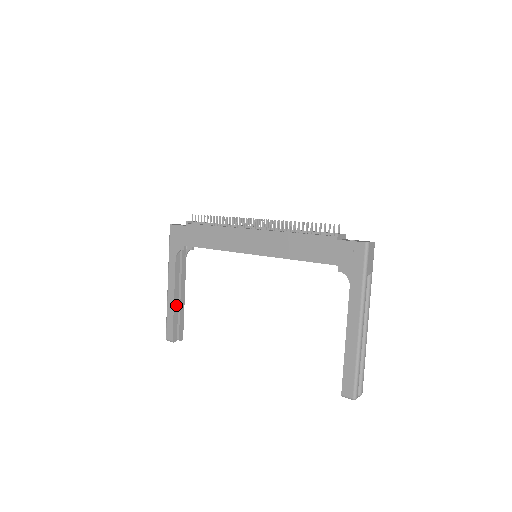
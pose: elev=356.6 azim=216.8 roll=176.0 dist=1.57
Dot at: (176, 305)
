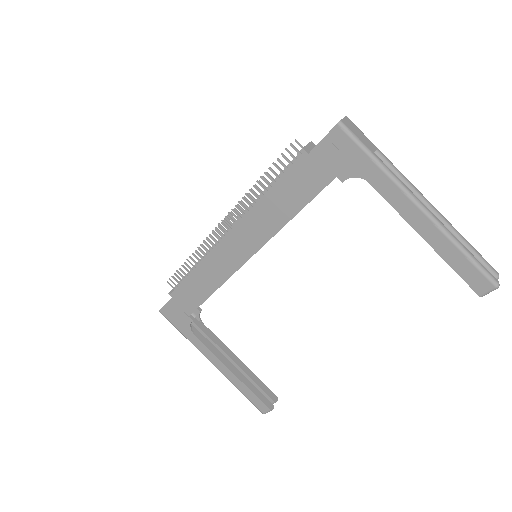
Dot at: (239, 375)
